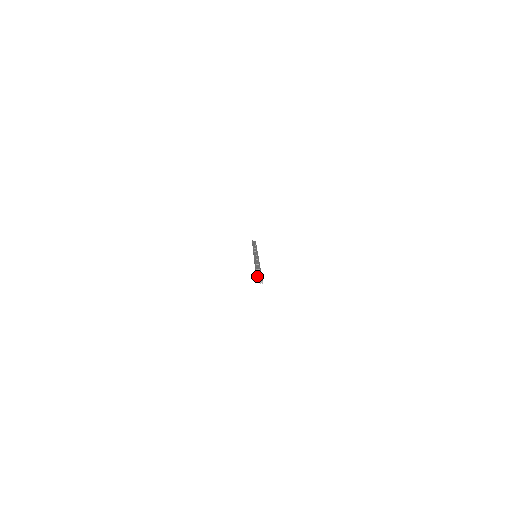
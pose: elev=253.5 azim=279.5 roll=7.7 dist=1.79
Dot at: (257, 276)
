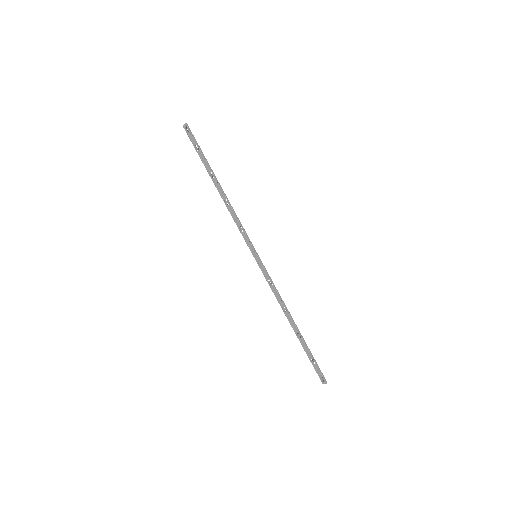
Dot at: occluded
